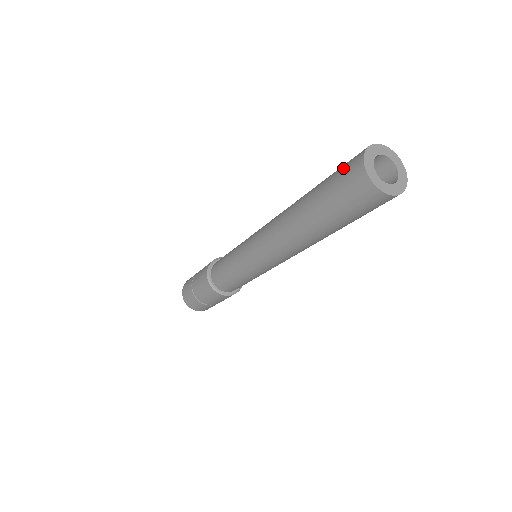
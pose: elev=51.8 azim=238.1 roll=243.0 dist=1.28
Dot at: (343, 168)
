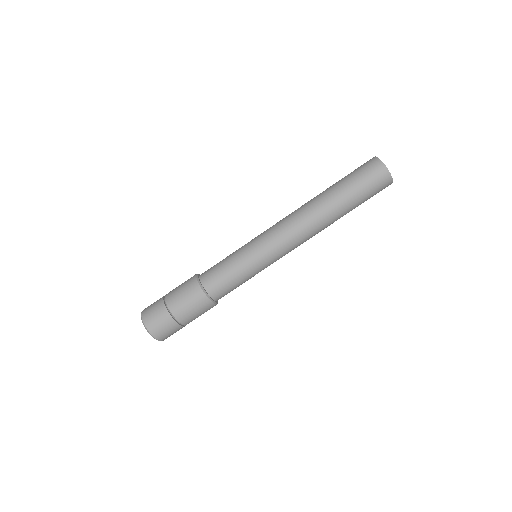
Dot at: occluded
